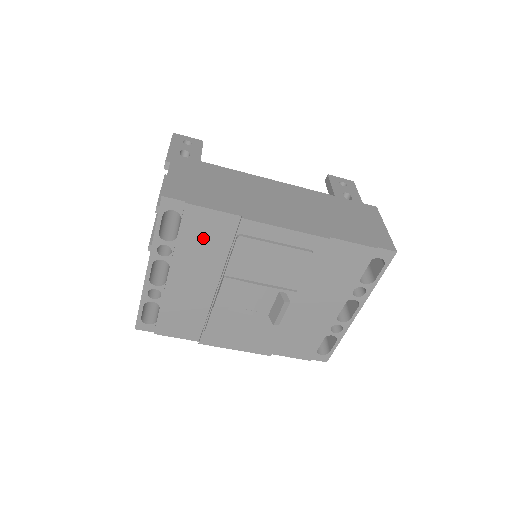
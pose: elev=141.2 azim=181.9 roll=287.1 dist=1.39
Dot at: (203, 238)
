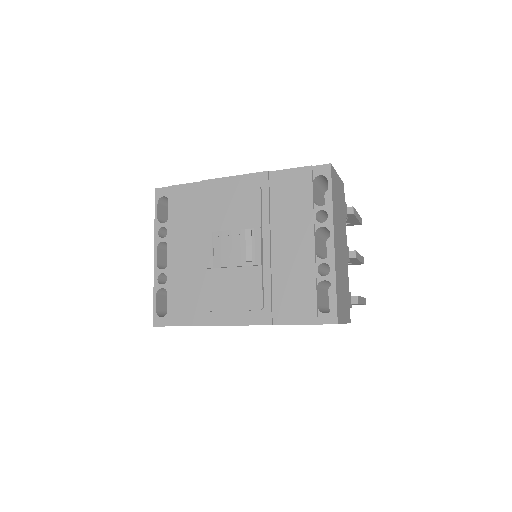
Dot at: (184, 210)
